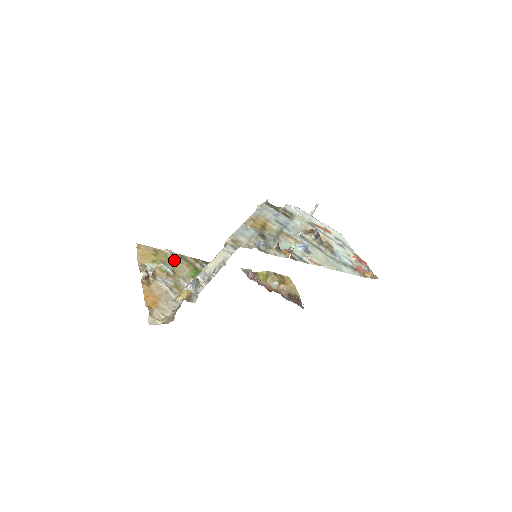
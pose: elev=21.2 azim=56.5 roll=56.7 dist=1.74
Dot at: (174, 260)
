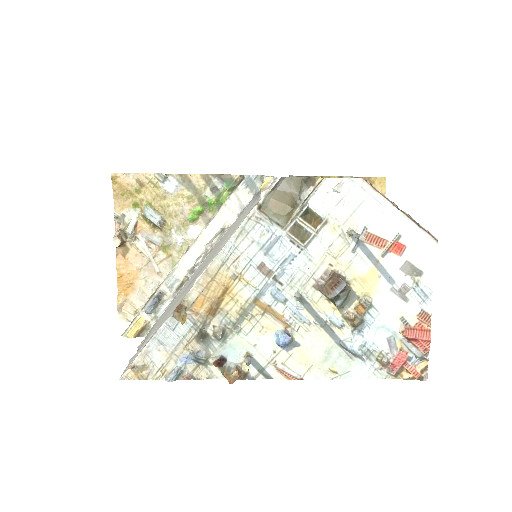
Dot at: (168, 192)
